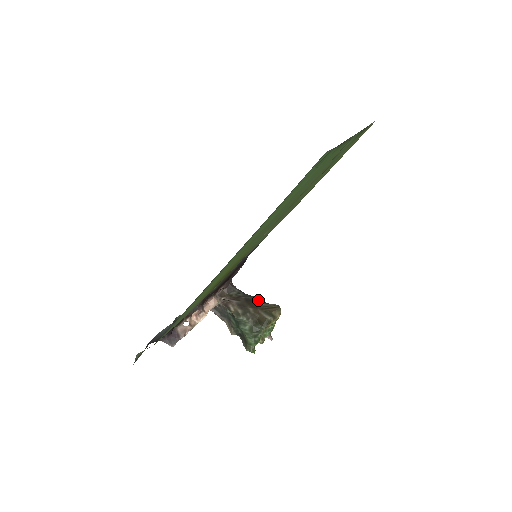
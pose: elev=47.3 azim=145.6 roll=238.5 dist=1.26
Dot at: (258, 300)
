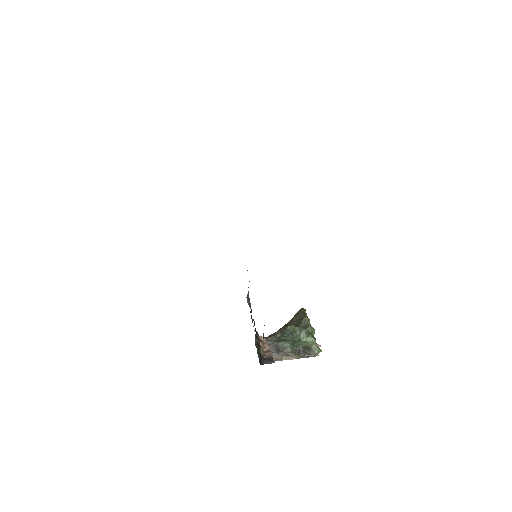
Dot at: occluded
